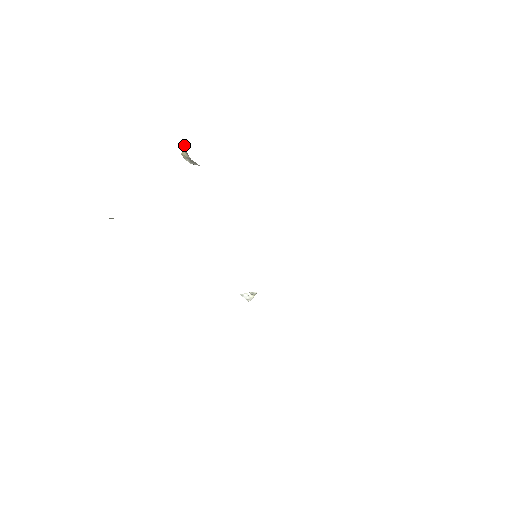
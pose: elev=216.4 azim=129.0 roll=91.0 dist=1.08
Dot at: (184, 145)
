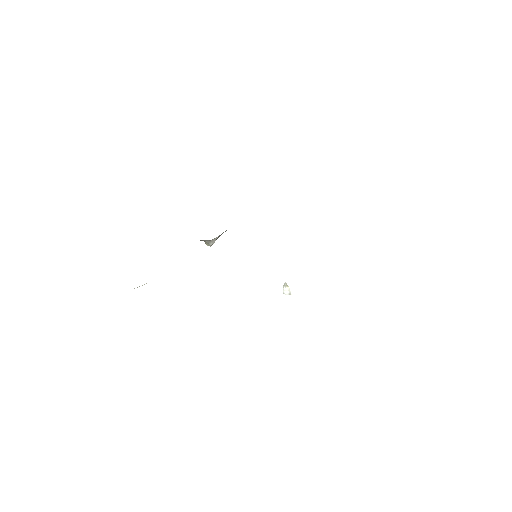
Dot at: occluded
